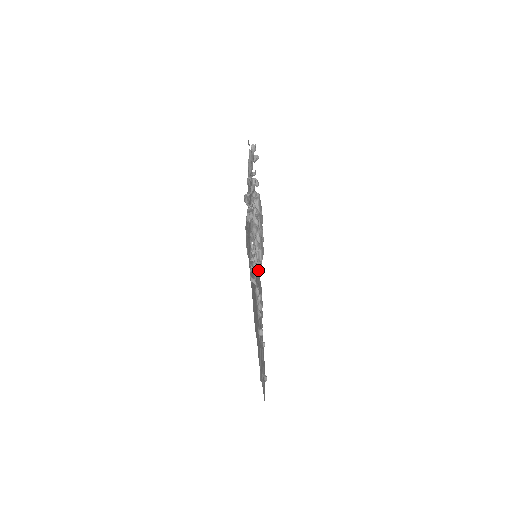
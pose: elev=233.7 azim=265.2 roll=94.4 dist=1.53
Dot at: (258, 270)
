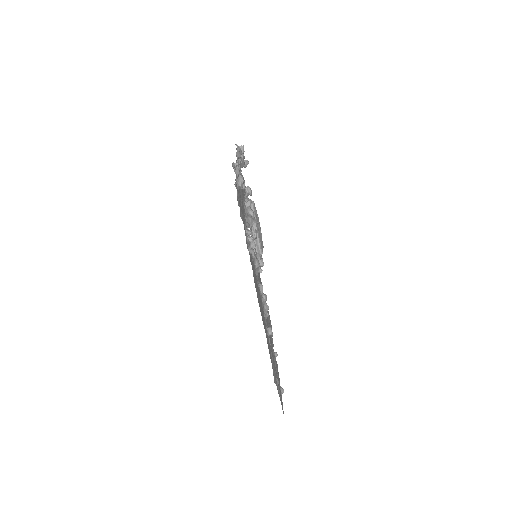
Dot at: (259, 263)
